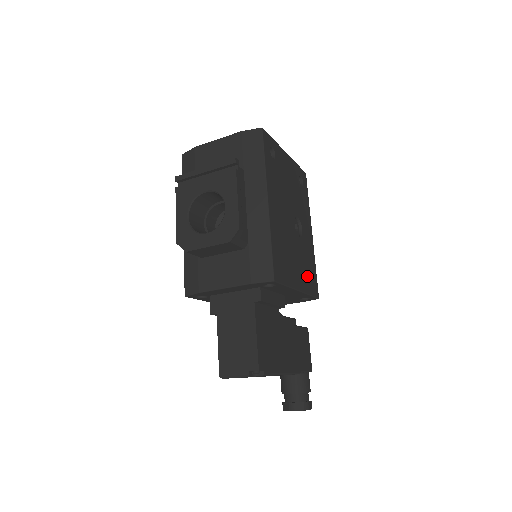
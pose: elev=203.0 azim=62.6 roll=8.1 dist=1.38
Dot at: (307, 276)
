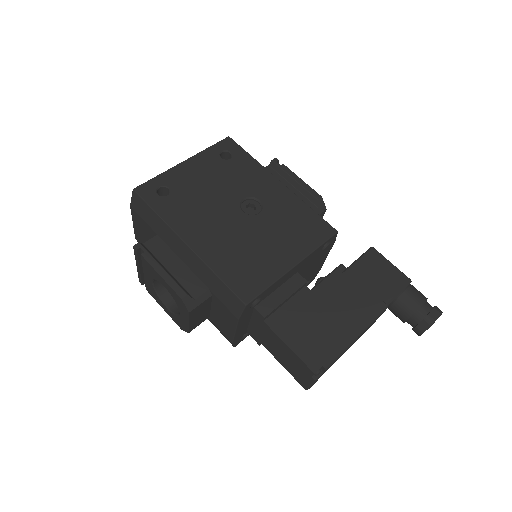
Dot at: (300, 235)
